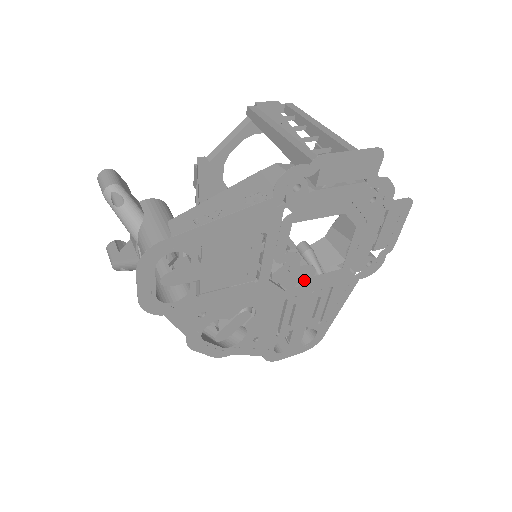
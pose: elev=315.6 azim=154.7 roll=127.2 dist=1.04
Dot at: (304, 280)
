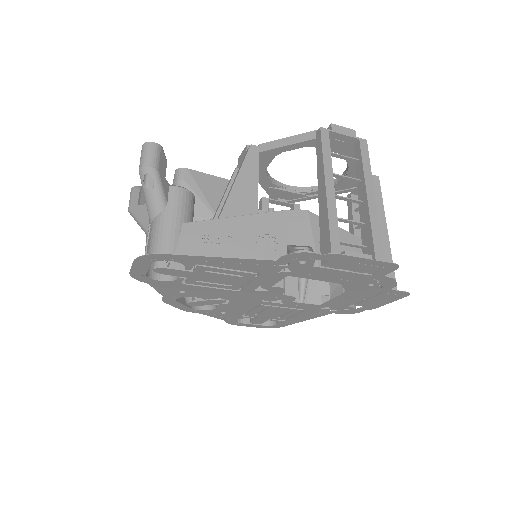
Dot at: (282, 301)
